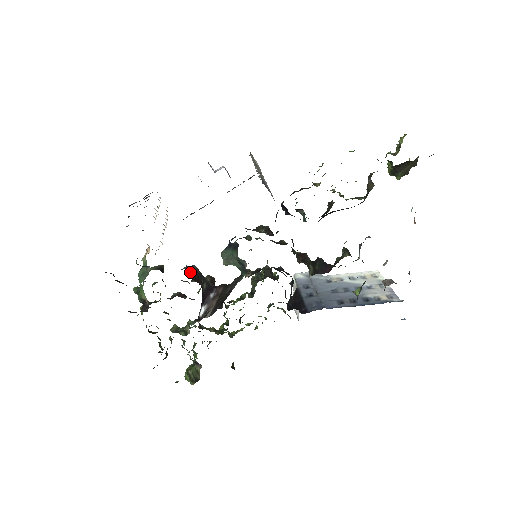
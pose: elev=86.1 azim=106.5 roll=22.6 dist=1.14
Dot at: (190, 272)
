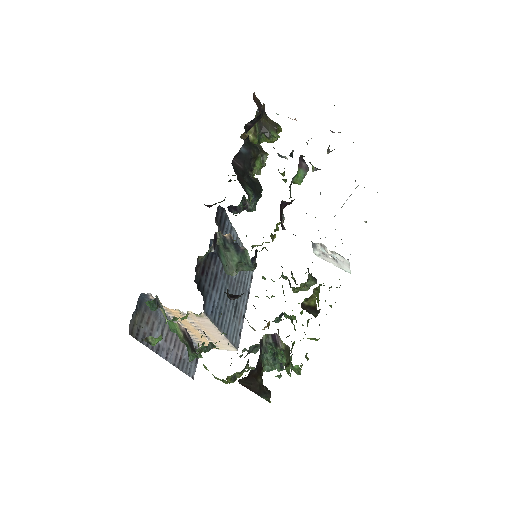
Dot at: occluded
